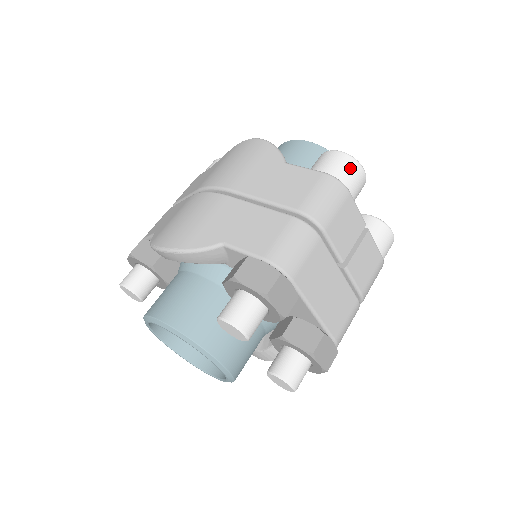
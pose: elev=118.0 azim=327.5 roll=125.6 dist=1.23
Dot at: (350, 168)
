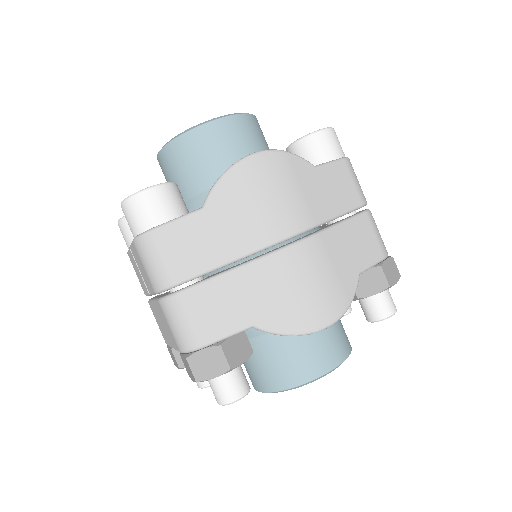
Dot at: occluded
